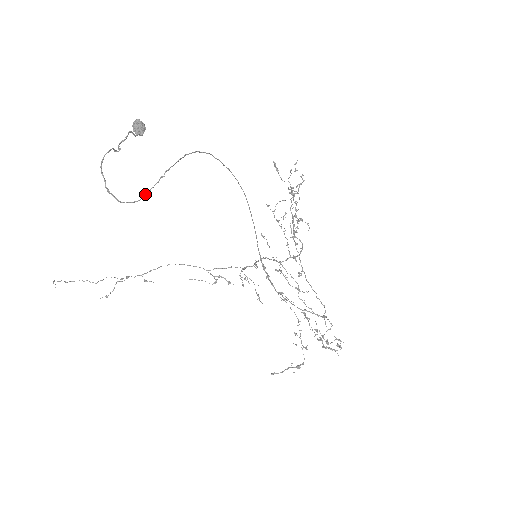
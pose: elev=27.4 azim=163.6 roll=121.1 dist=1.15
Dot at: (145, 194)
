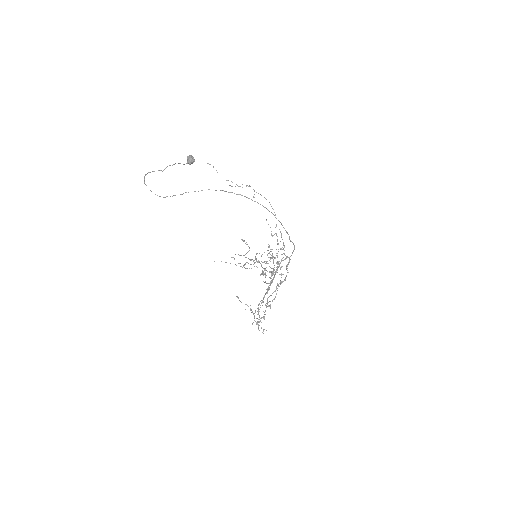
Dot at: (167, 196)
